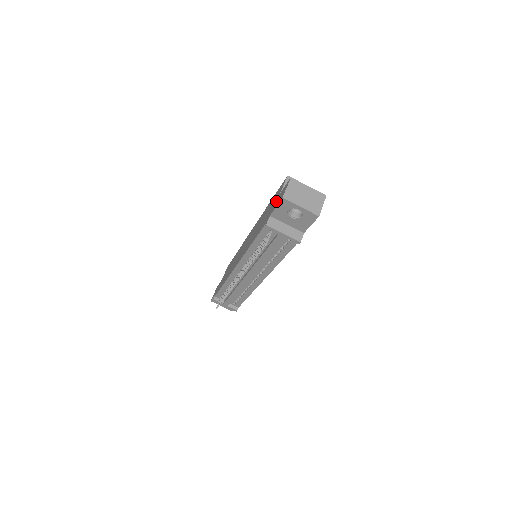
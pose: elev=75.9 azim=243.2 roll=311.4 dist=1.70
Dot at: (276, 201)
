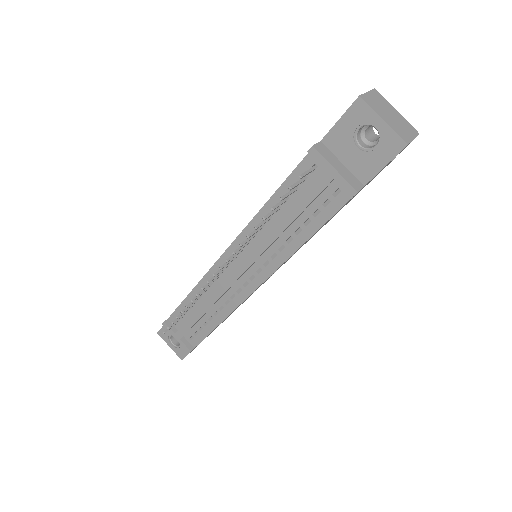
Dot at: occluded
